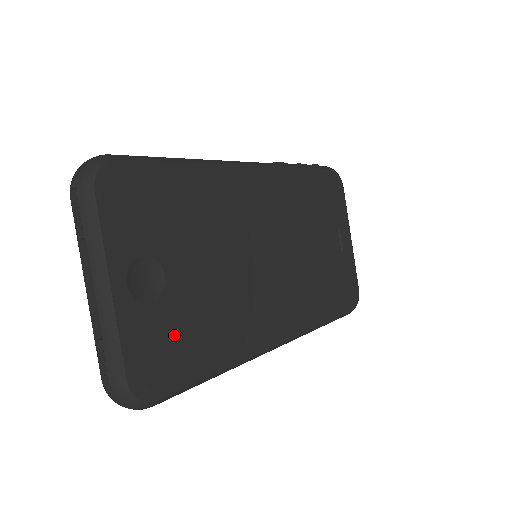
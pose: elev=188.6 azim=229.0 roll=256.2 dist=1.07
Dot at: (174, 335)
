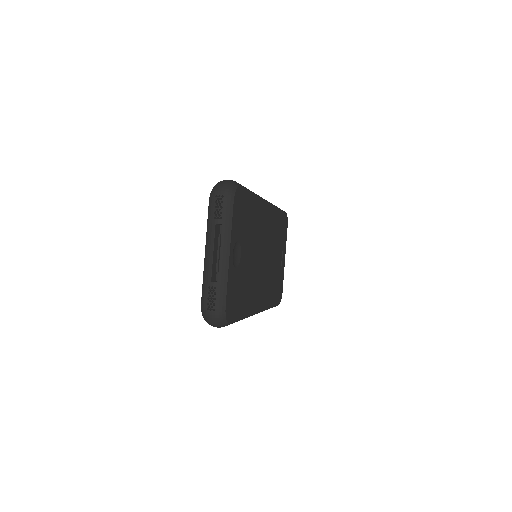
Dot at: (238, 289)
